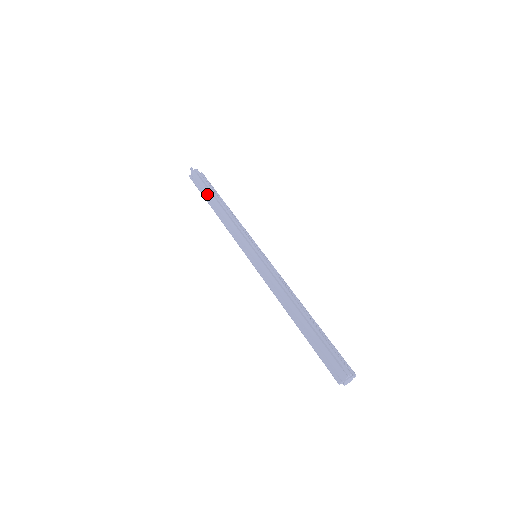
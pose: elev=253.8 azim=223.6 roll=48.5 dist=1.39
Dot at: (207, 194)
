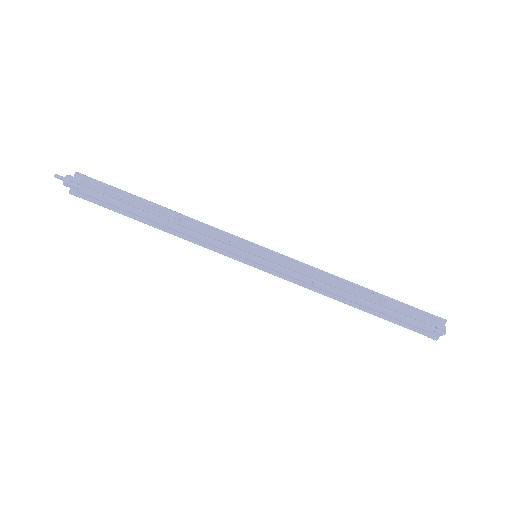
Dot at: (122, 210)
